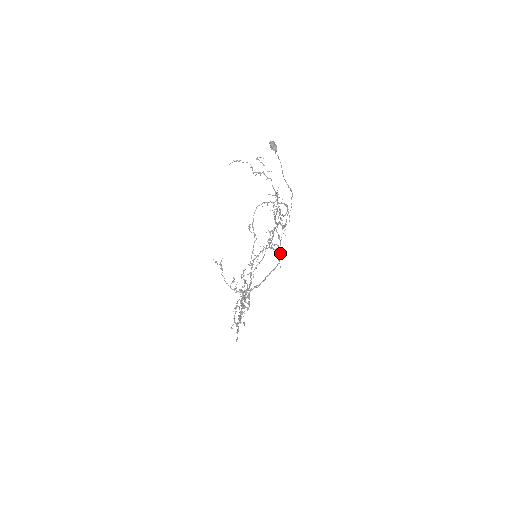
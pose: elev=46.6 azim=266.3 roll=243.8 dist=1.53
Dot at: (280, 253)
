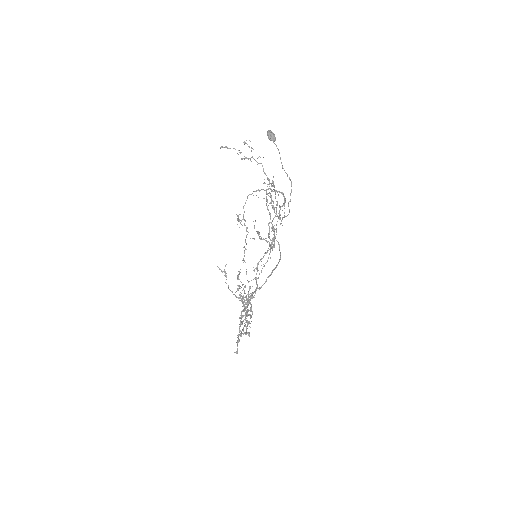
Dot at: (273, 245)
